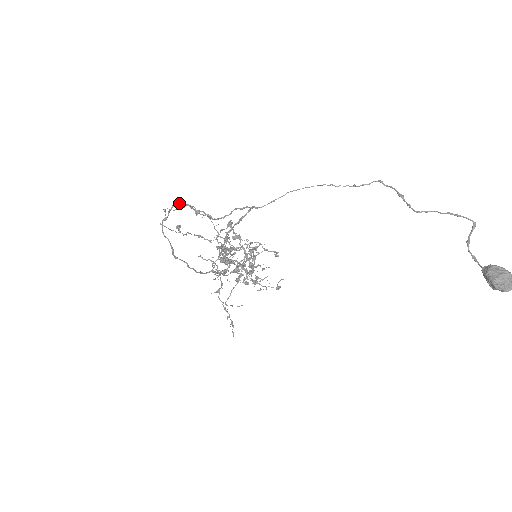
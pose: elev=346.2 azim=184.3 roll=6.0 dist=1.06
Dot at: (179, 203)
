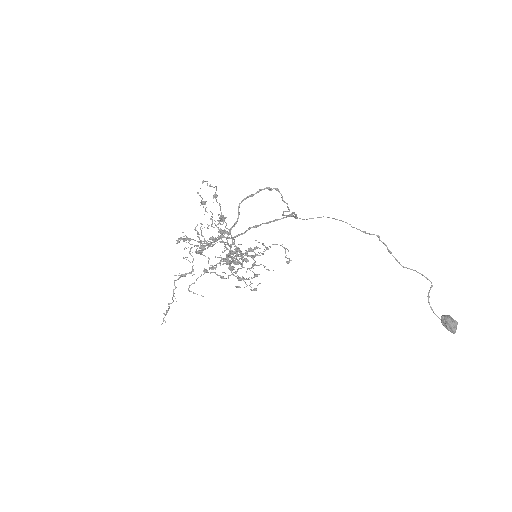
Dot at: (276, 188)
